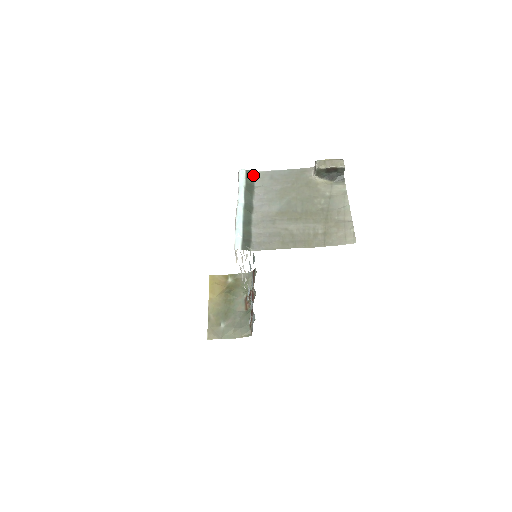
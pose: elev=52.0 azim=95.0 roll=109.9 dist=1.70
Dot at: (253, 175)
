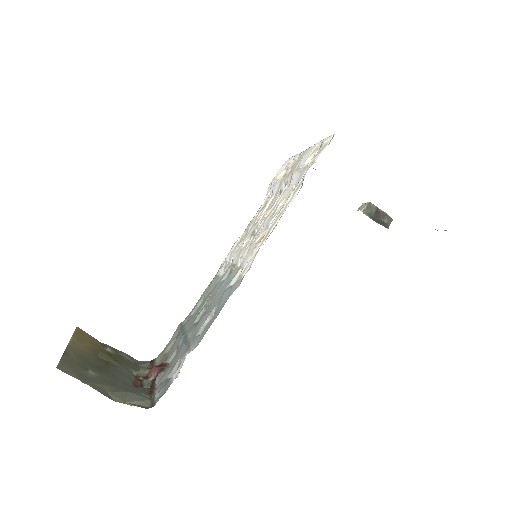
Dot at: occluded
